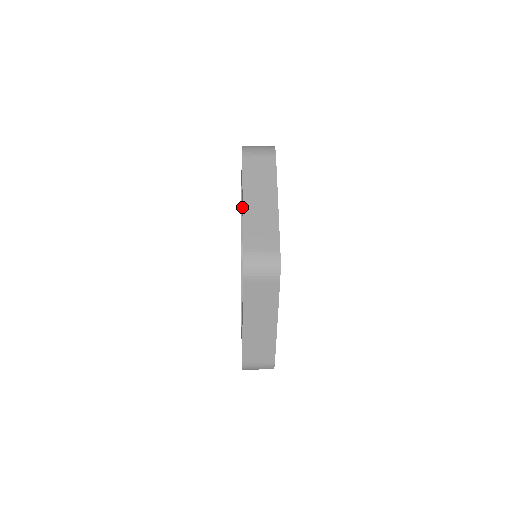
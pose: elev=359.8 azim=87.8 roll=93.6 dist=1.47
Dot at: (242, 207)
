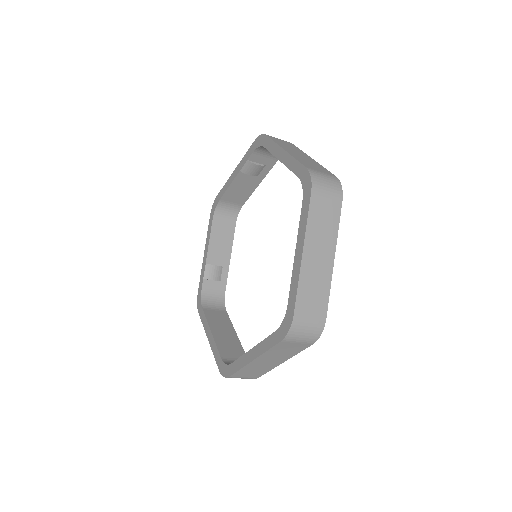
Dot at: (297, 256)
